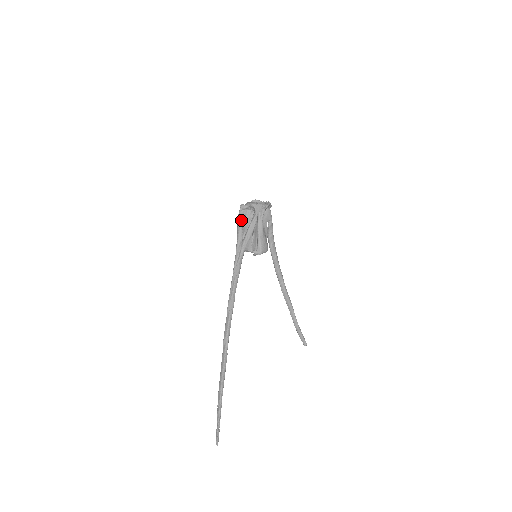
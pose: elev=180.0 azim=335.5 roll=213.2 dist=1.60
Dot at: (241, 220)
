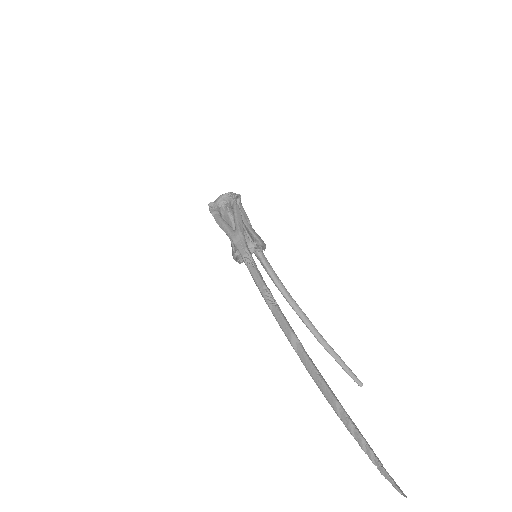
Dot at: (219, 215)
